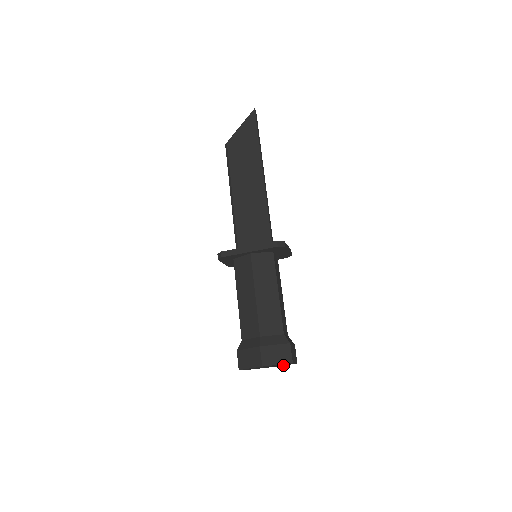
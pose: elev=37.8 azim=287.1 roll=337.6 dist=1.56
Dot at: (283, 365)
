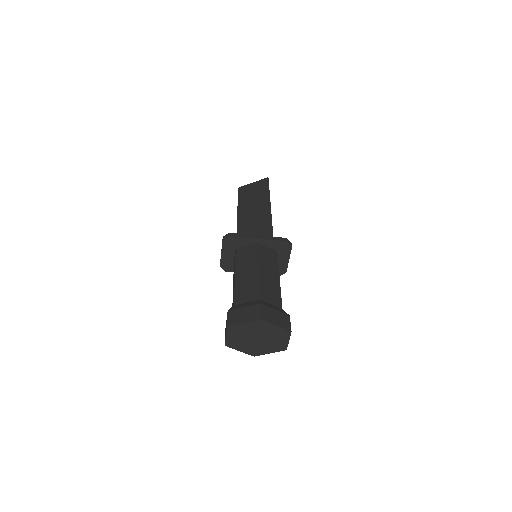
Dot at: (268, 352)
